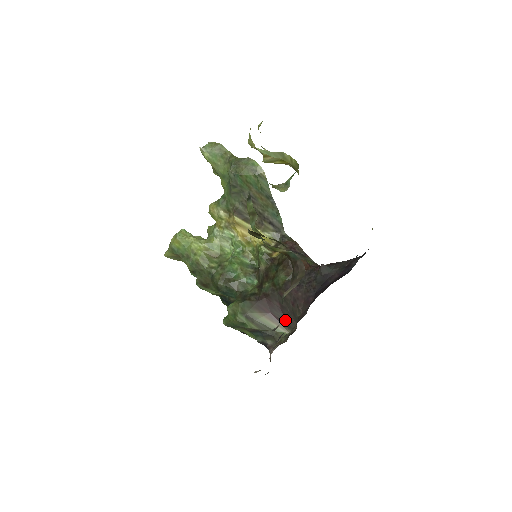
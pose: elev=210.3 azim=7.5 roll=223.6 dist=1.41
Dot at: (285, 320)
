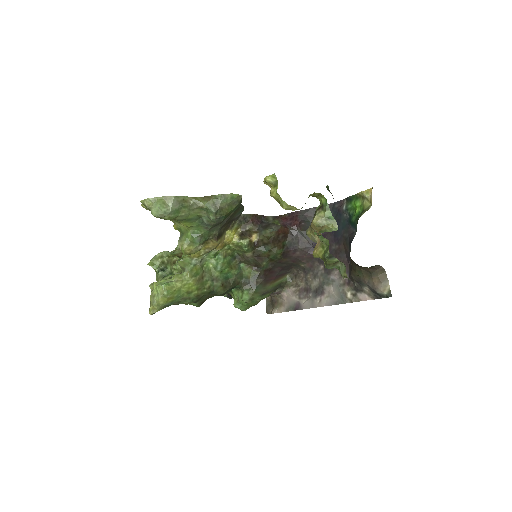
Dot at: (285, 272)
